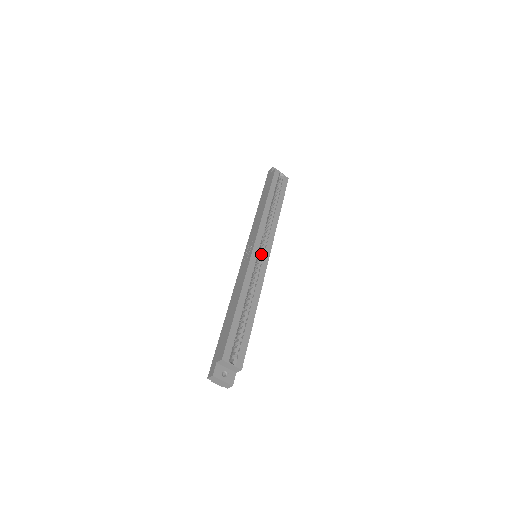
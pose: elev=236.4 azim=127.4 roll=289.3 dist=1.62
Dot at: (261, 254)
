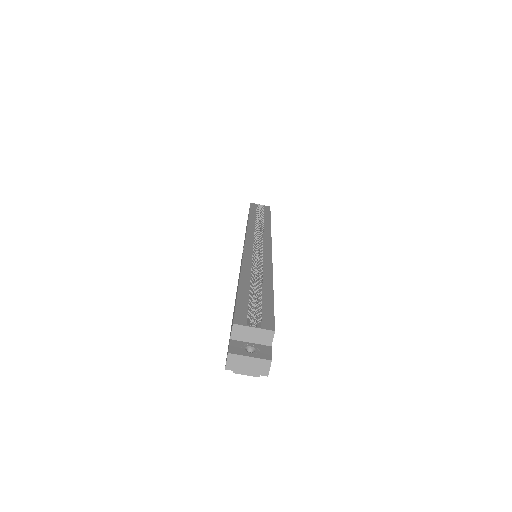
Dot at: (259, 247)
